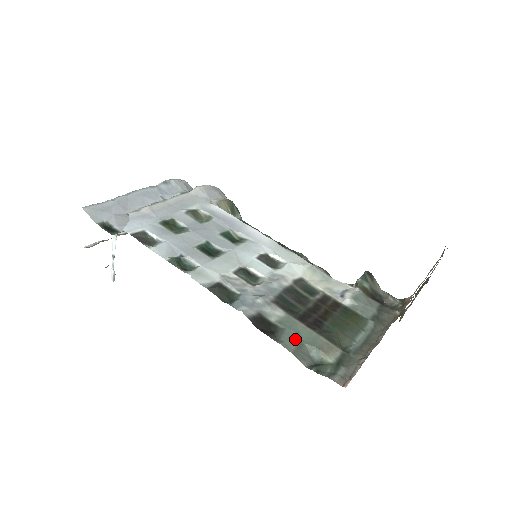
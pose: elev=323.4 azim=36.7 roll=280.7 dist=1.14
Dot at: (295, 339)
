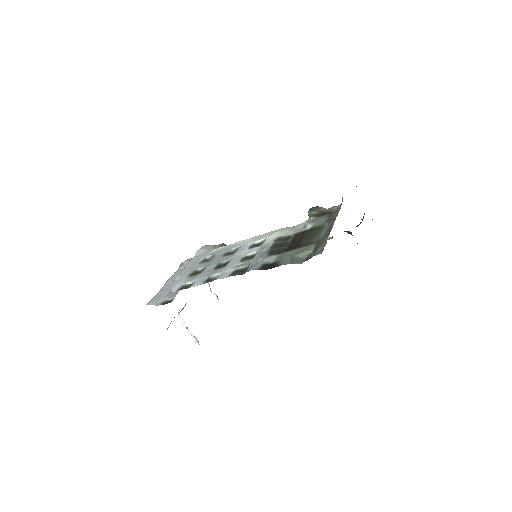
Dot at: (288, 258)
